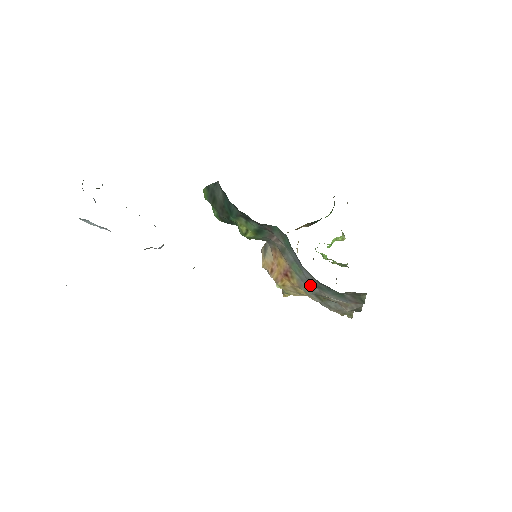
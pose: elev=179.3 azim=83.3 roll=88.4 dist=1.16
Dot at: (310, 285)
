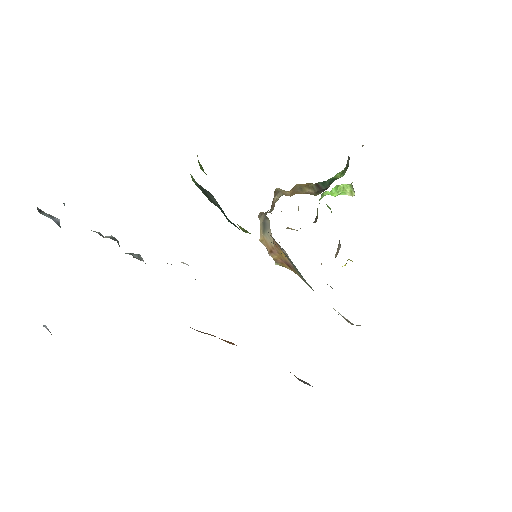
Dot at: occluded
